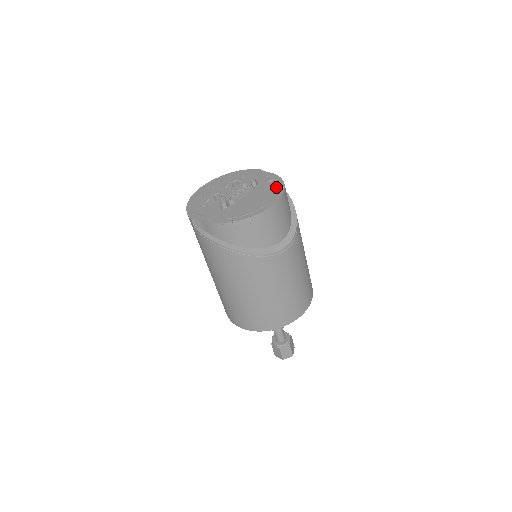
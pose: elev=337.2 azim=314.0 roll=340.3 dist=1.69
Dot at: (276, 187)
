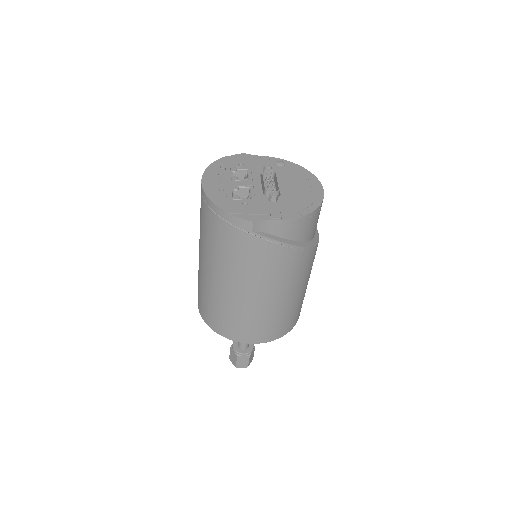
Dot at: (299, 170)
